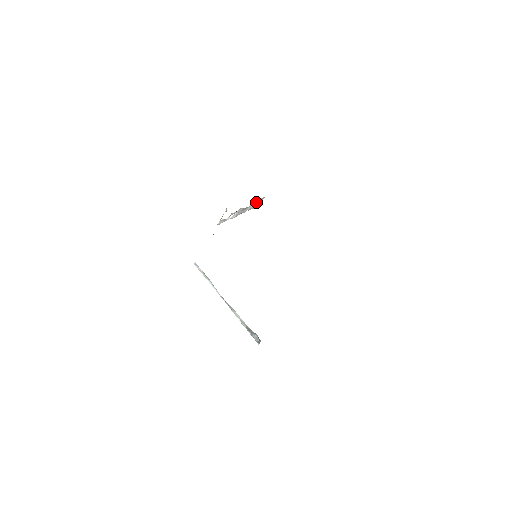
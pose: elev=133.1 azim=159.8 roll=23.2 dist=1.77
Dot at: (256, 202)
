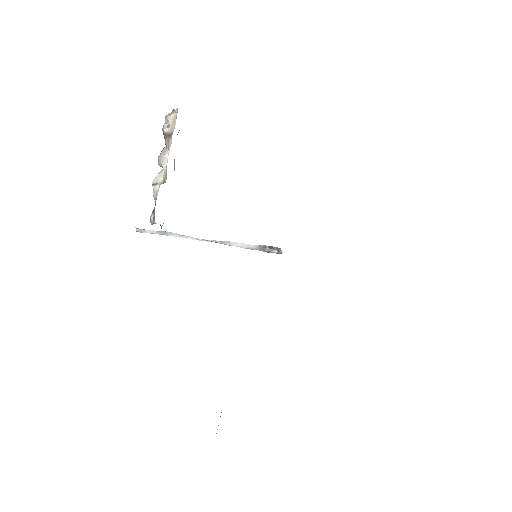
Dot at: (167, 121)
